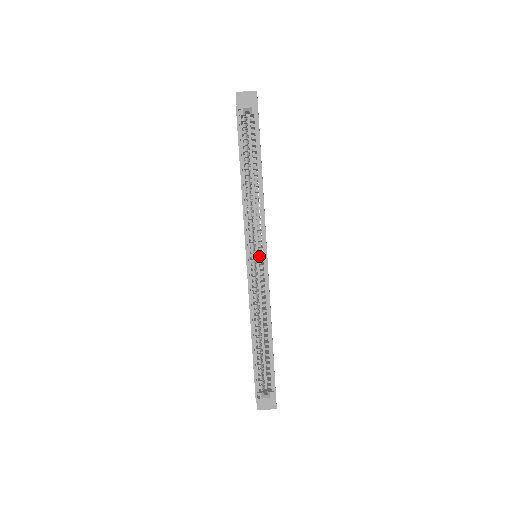
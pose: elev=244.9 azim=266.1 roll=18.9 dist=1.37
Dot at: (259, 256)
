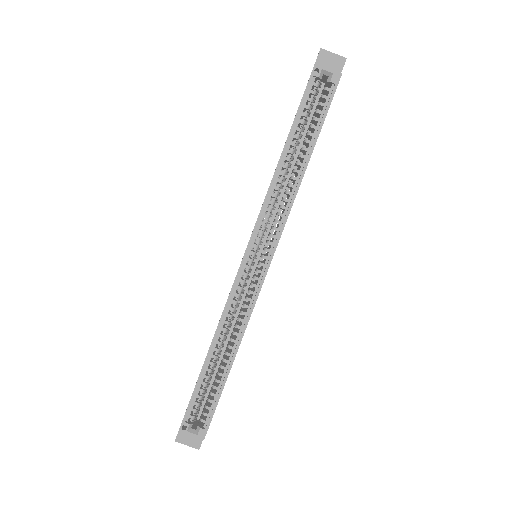
Dot at: (260, 258)
